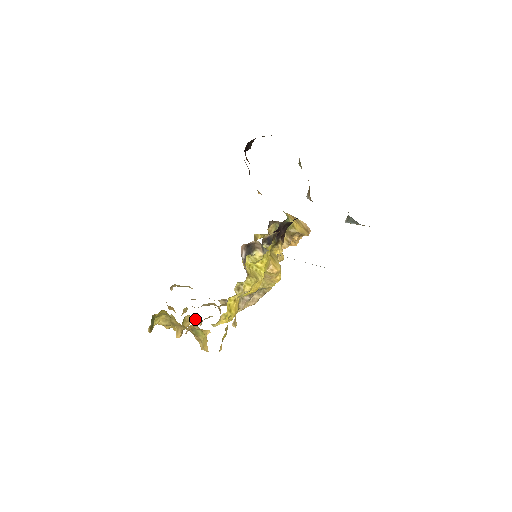
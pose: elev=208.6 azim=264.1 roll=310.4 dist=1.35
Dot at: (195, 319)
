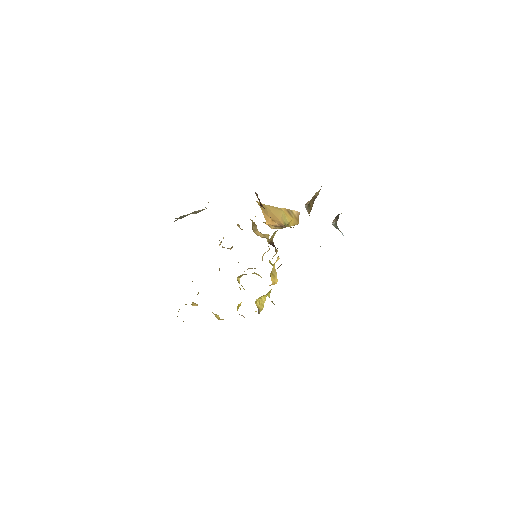
Dot at: occluded
